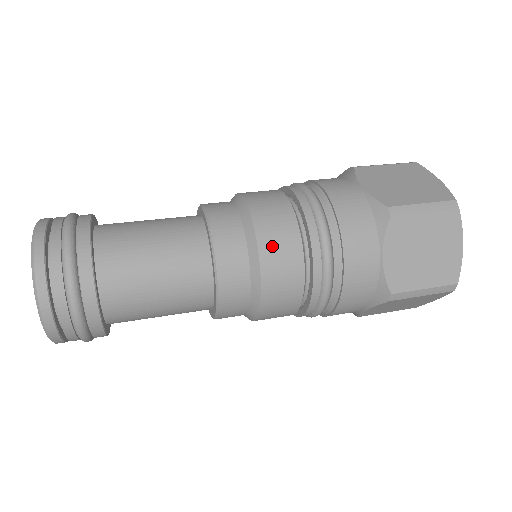
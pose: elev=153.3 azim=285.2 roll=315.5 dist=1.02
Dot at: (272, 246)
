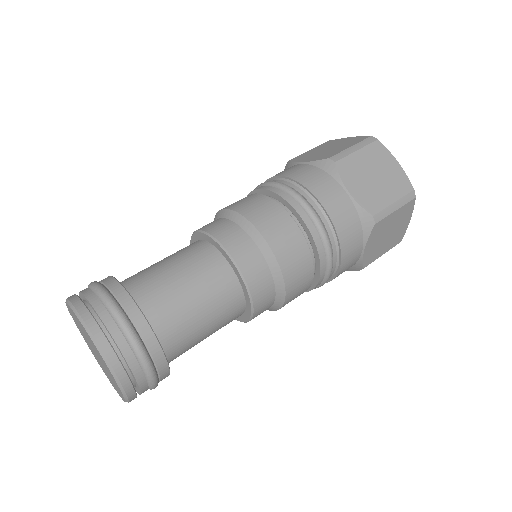
Dot at: (294, 276)
